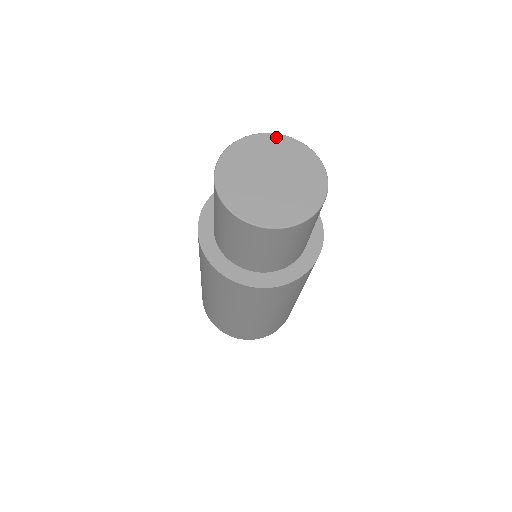
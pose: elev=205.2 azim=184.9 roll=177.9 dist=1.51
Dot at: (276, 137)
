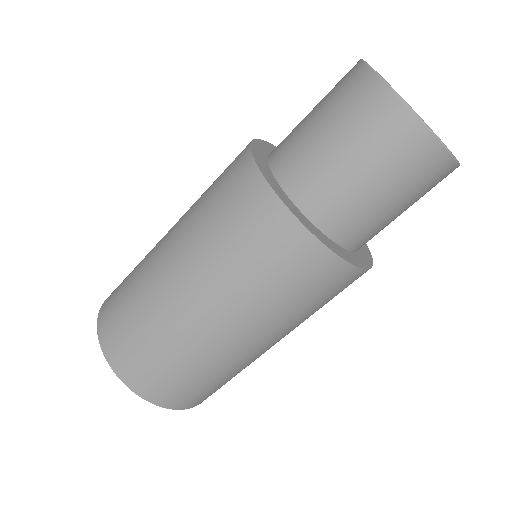
Dot at: occluded
